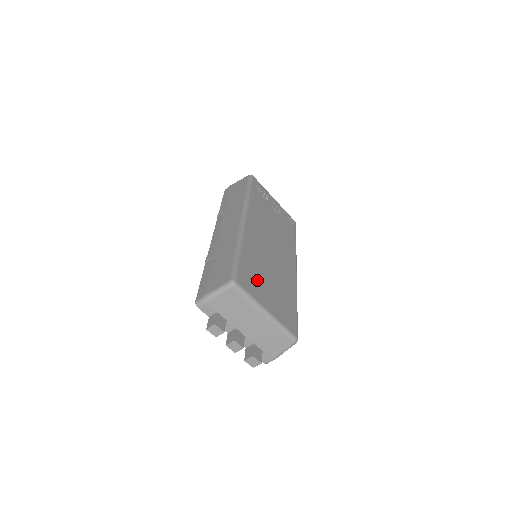
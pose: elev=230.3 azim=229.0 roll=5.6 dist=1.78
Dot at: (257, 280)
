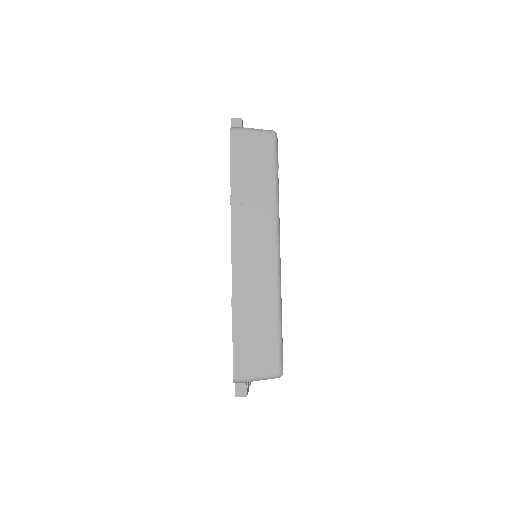
Dot at: occluded
